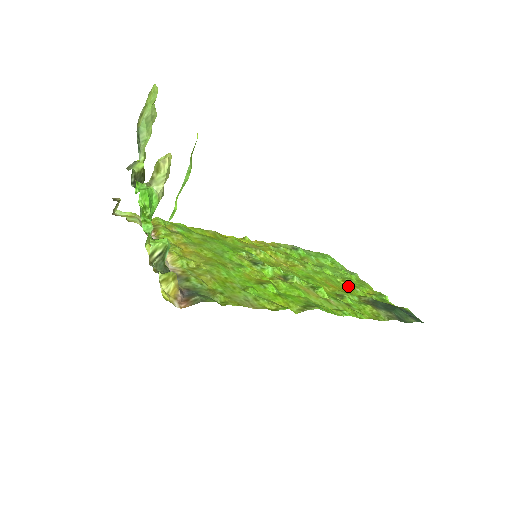
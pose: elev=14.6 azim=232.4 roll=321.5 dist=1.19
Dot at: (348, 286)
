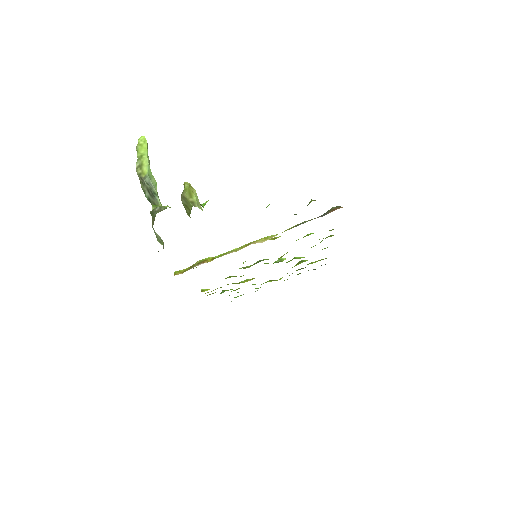
Dot at: (277, 280)
